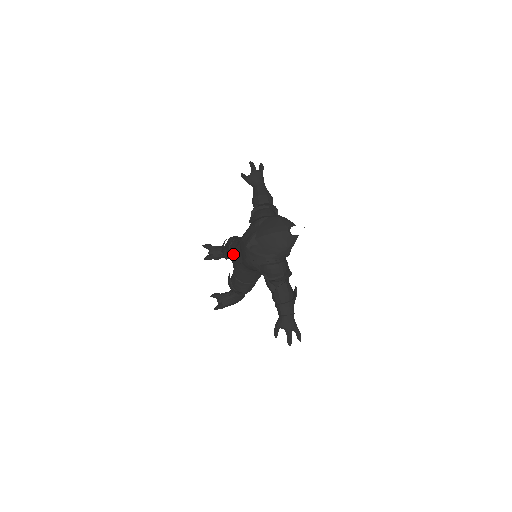
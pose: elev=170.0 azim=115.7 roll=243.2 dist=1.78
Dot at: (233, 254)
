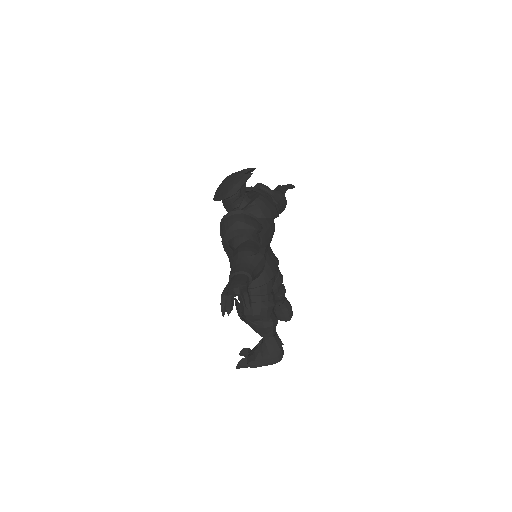
Dot at: occluded
